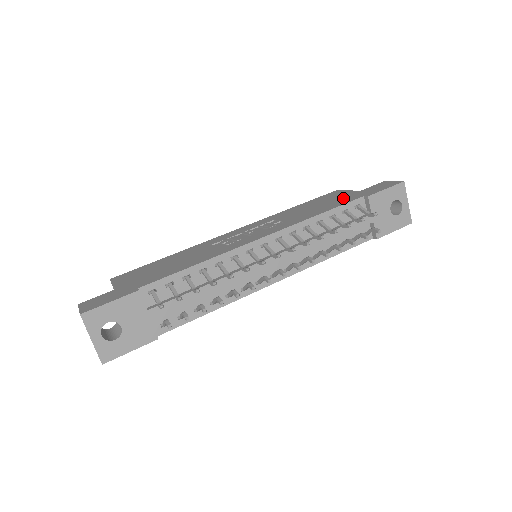
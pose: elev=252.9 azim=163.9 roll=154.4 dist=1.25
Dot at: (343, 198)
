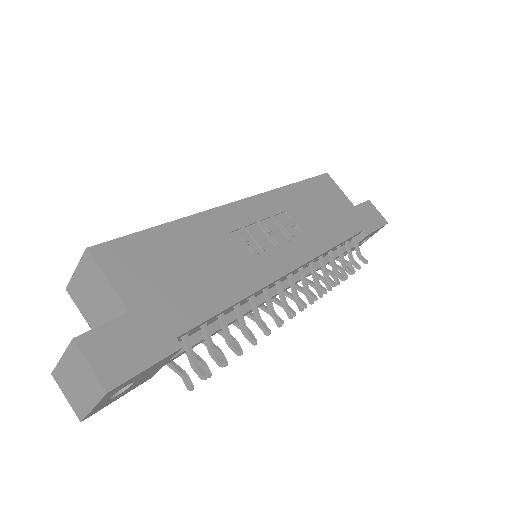
Dot at: (345, 214)
